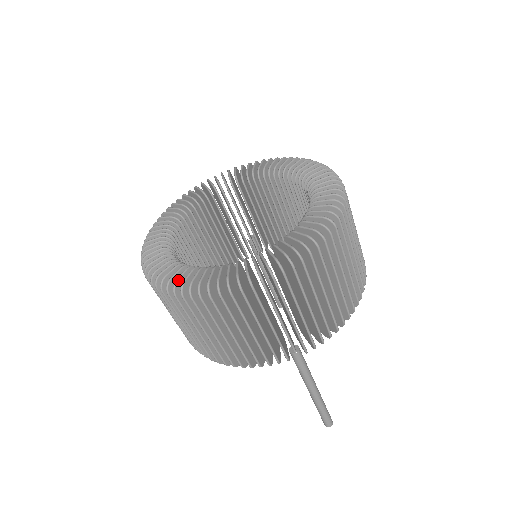
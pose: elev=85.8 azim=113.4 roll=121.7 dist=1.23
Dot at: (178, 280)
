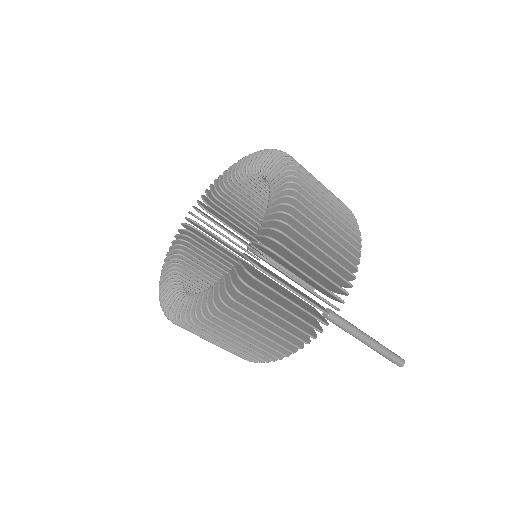
Dot at: (196, 309)
